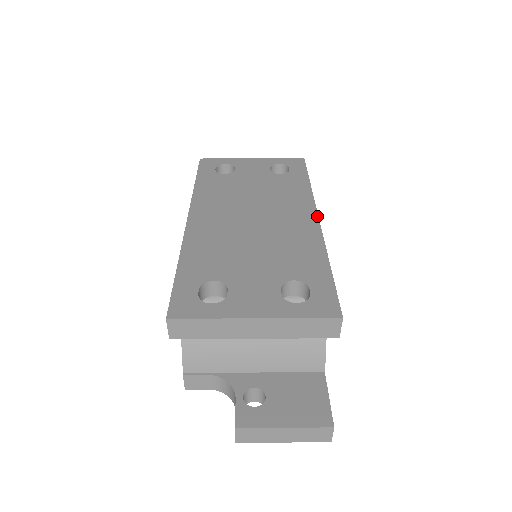
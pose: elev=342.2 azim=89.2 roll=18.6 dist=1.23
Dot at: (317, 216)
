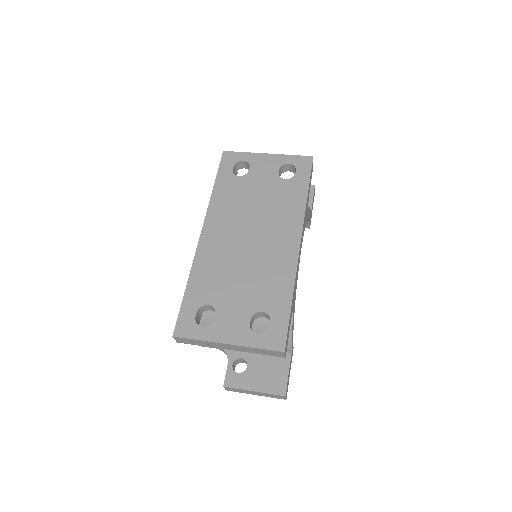
Dot at: (300, 241)
